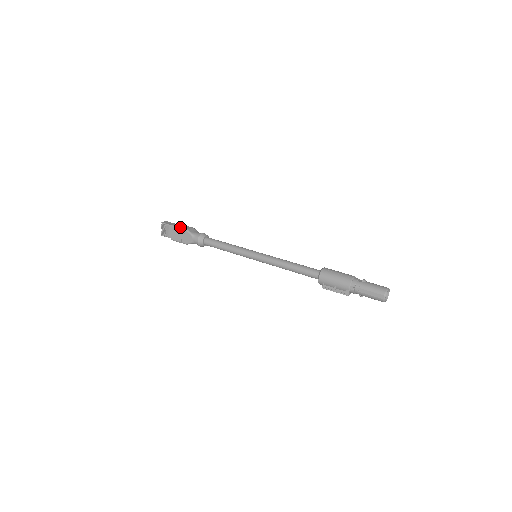
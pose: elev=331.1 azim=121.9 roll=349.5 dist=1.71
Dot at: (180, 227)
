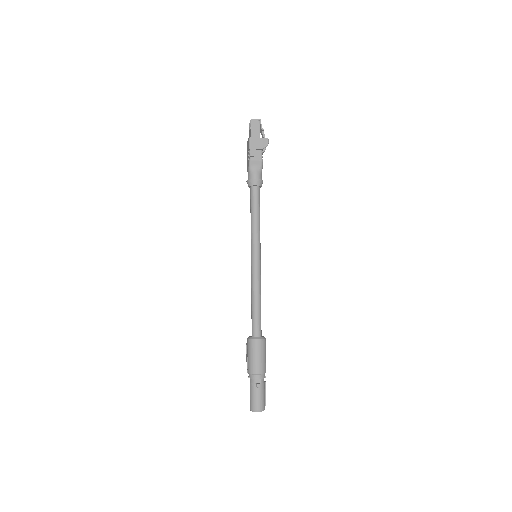
Dot at: (251, 148)
